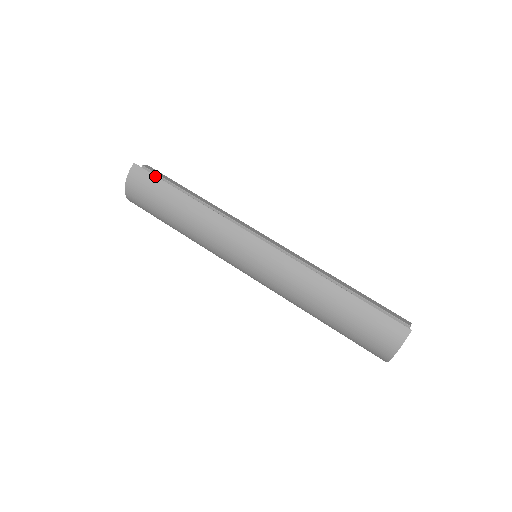
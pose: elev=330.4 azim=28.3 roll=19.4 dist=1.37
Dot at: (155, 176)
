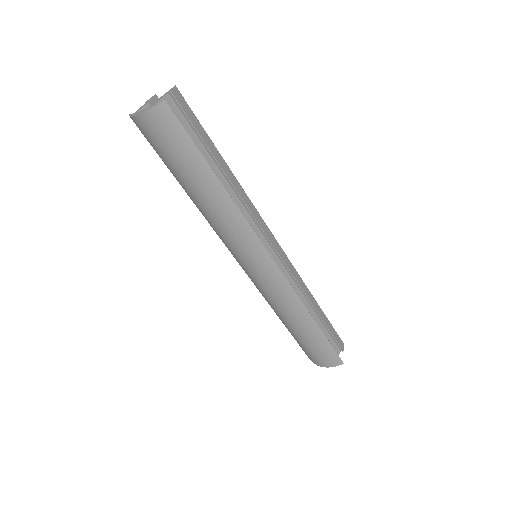
Dot at: (188, 135)
